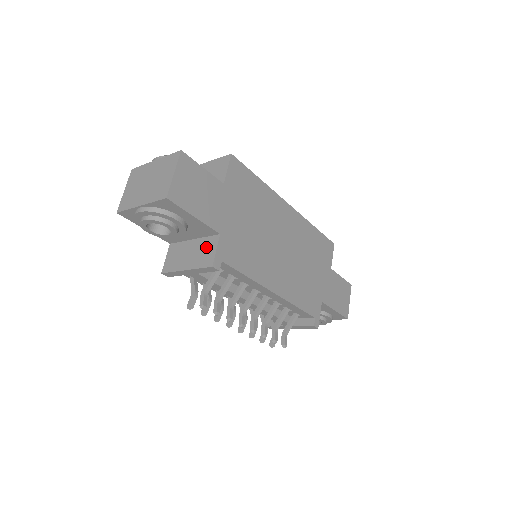
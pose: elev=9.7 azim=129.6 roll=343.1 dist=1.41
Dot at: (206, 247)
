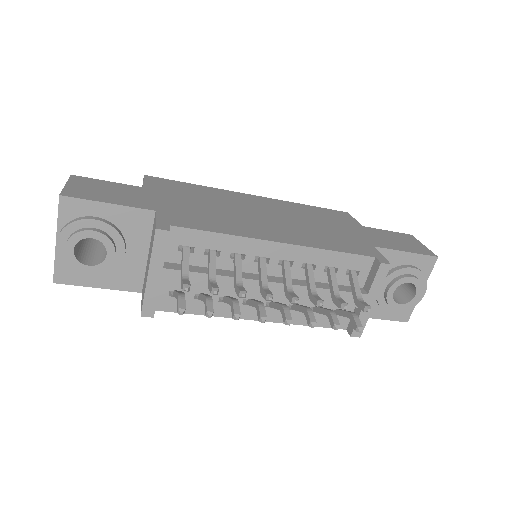
Dot at: (152, 235)
